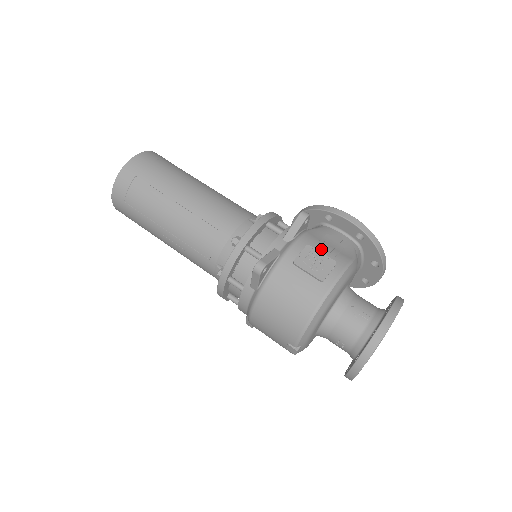
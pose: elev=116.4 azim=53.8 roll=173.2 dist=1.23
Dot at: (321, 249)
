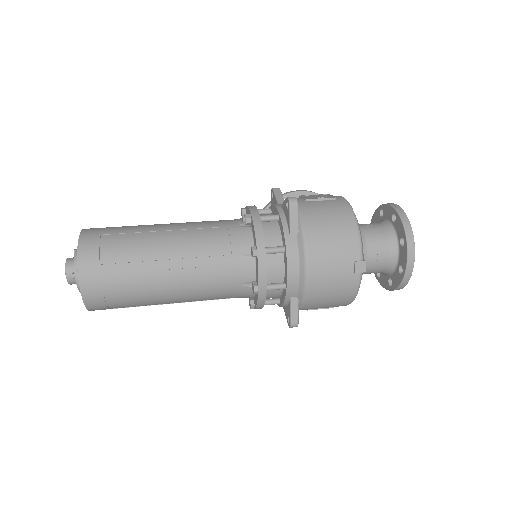
Dot at: occluded
